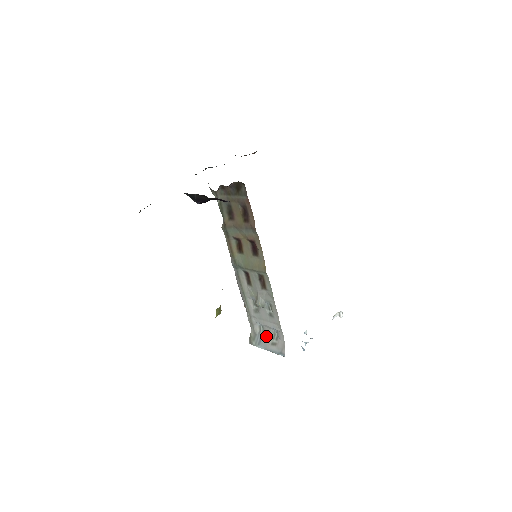
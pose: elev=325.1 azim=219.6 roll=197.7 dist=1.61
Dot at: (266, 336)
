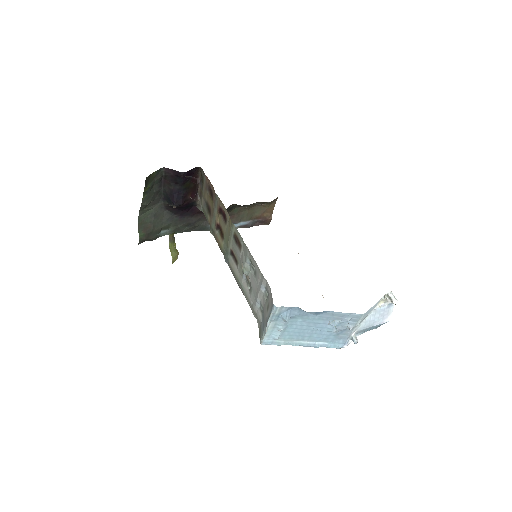
Dot at: (264, 310)
